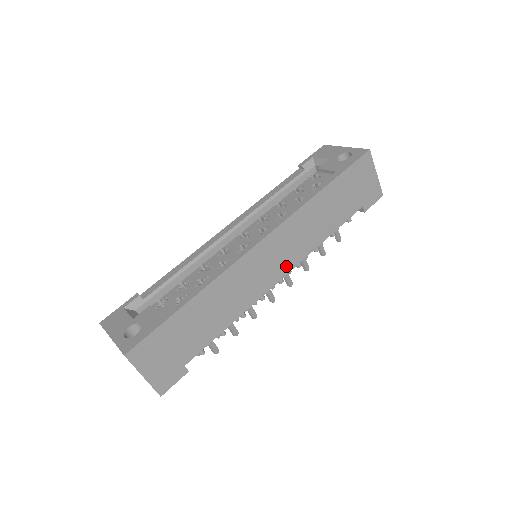
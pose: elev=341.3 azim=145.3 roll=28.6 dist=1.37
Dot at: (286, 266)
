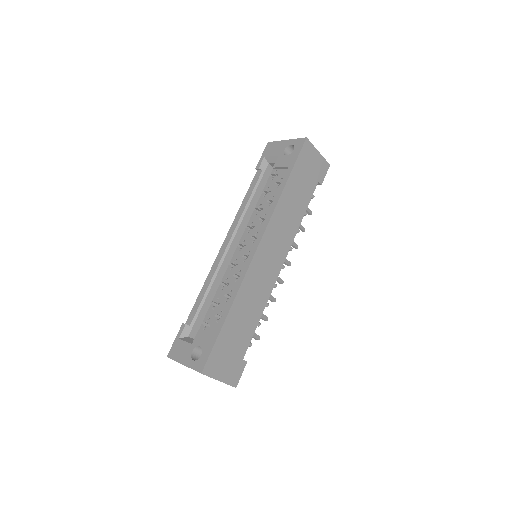
Dot at: (282, 255)
